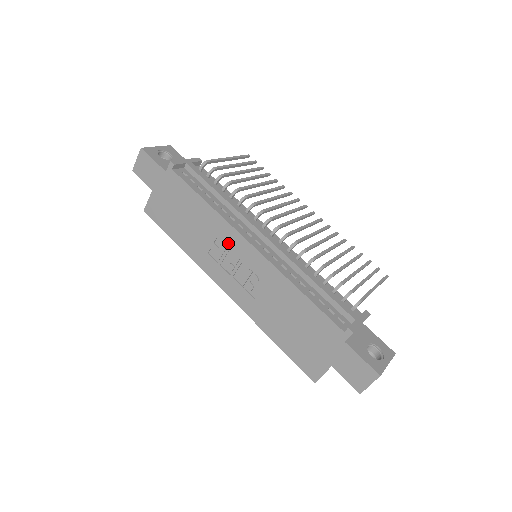
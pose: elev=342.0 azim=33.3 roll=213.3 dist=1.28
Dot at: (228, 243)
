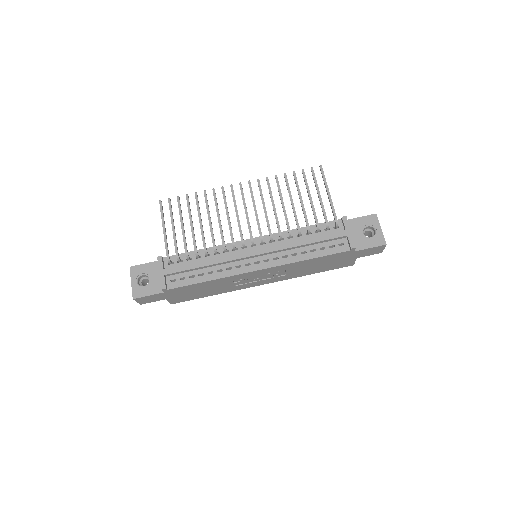
Dot at: (243, 278)
